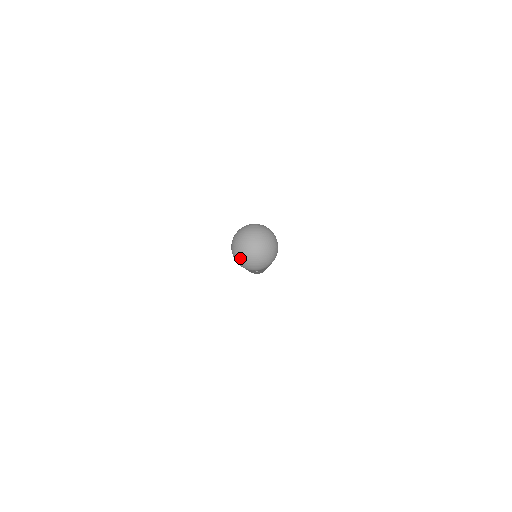
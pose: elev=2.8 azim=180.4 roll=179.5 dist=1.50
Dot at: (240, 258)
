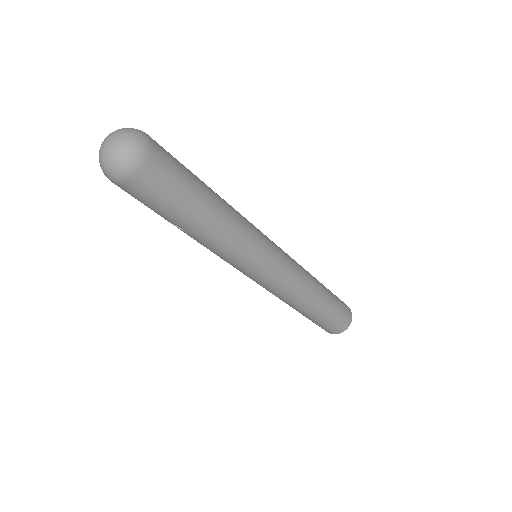
Dot at: occluded
